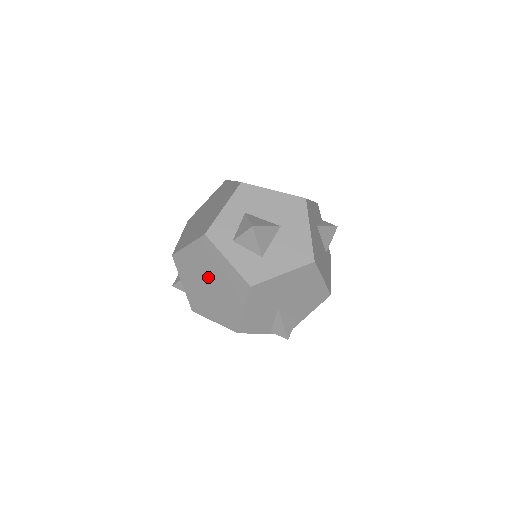
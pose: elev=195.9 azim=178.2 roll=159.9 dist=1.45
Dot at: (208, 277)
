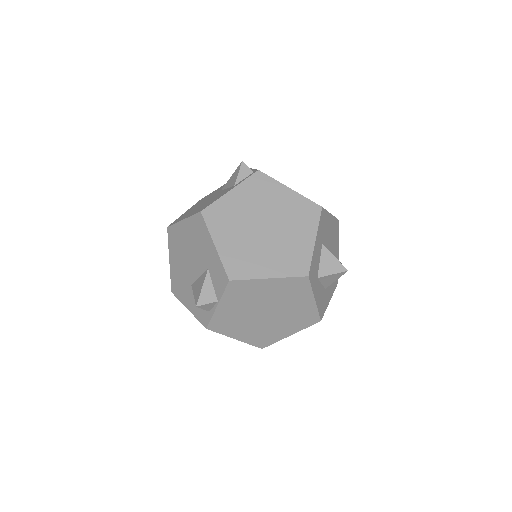
Dot at: (271, 307)
